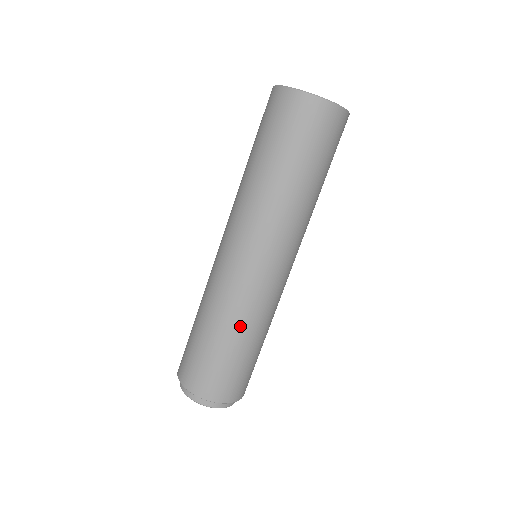
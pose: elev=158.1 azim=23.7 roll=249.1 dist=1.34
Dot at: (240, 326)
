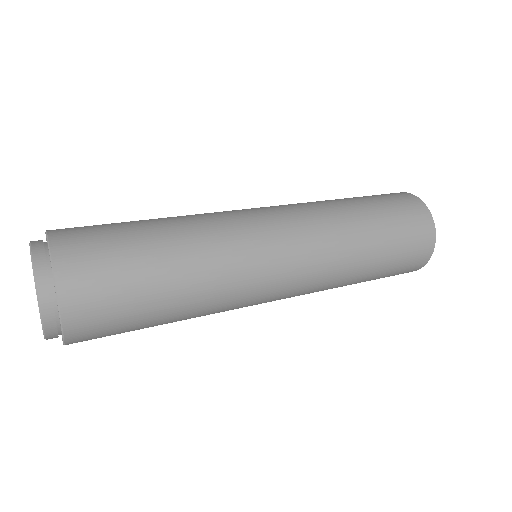
Dot at: (191, 242)
